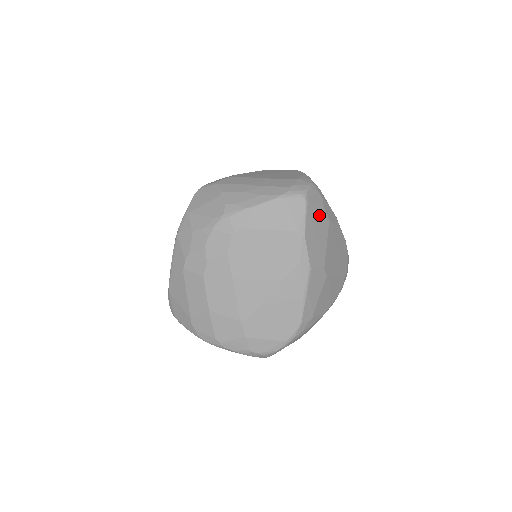
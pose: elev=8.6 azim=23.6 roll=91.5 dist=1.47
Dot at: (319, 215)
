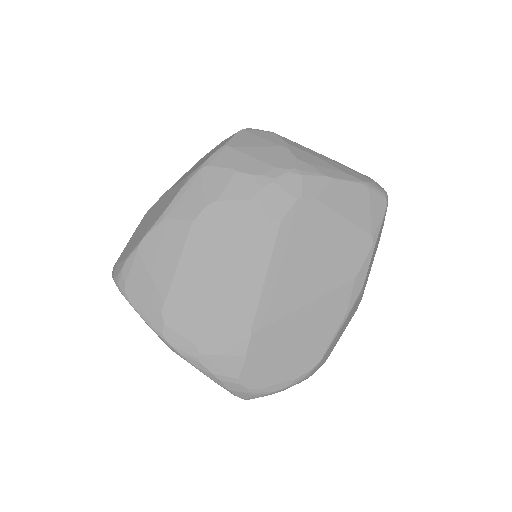
Dot at: (381, 231)
